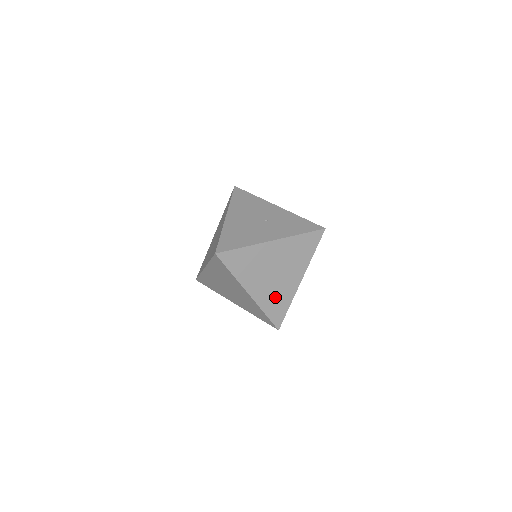
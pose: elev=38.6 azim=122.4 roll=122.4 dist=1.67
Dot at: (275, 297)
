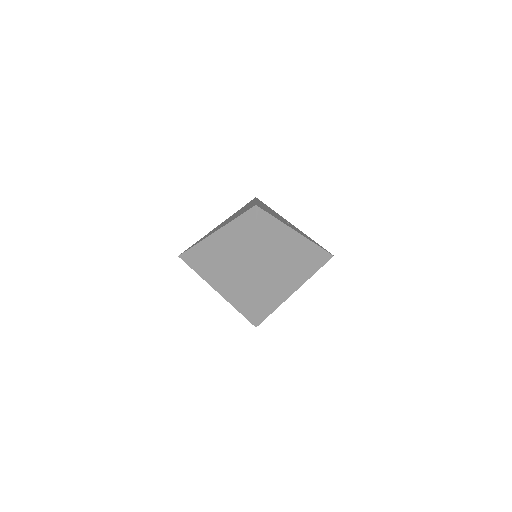
Dot at: (272, 289)
